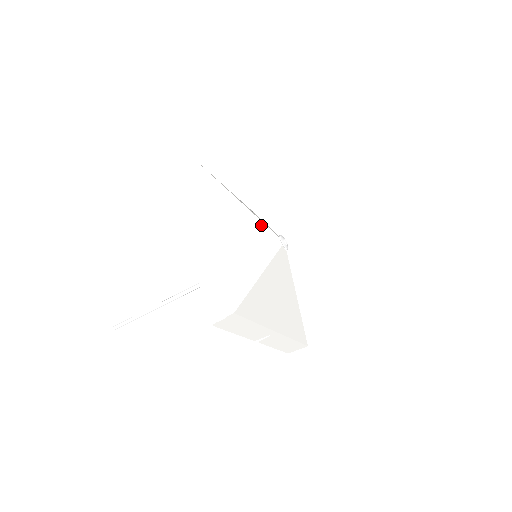
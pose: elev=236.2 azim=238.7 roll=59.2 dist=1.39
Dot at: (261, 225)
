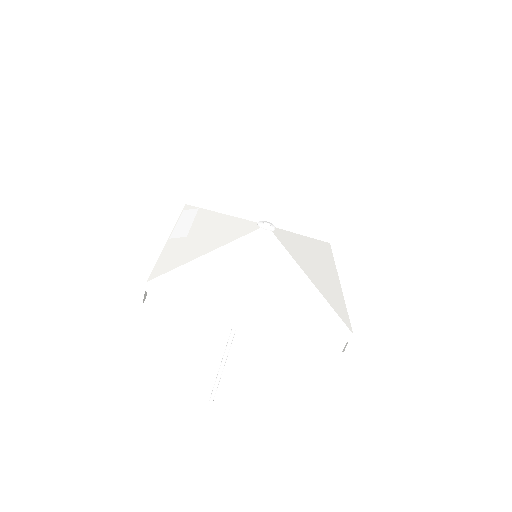
Dot at: (245, 242)
